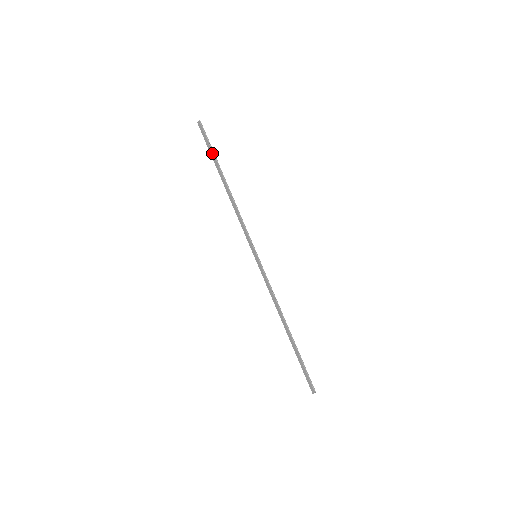
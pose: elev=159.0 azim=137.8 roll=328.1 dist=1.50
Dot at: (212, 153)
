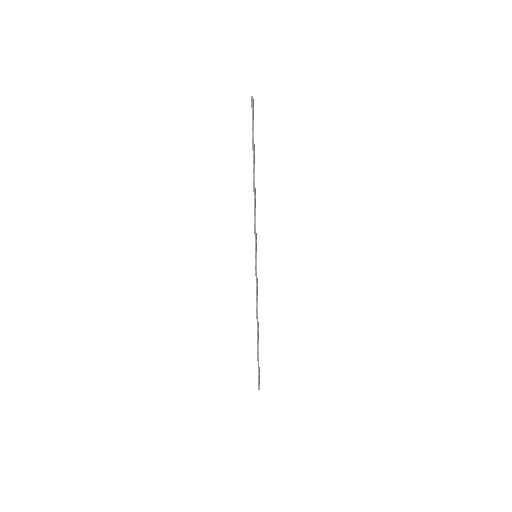
Dot at: (252, 137)
